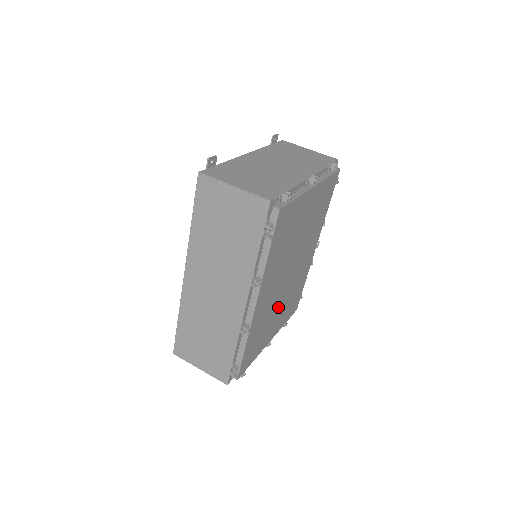
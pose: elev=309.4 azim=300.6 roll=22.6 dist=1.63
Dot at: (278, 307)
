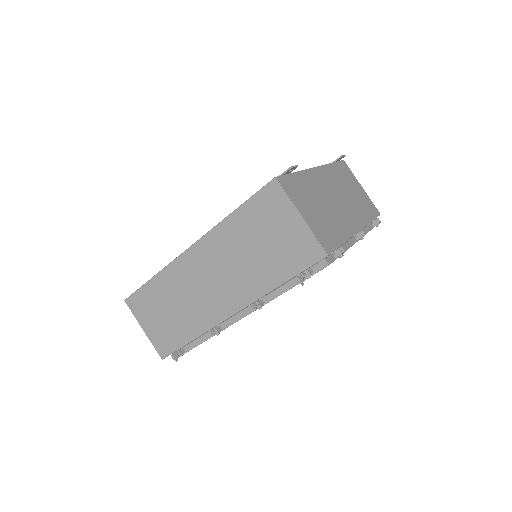
Dot at: occluded
